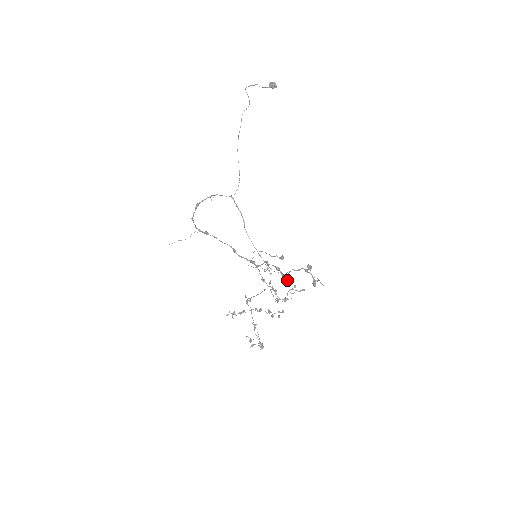
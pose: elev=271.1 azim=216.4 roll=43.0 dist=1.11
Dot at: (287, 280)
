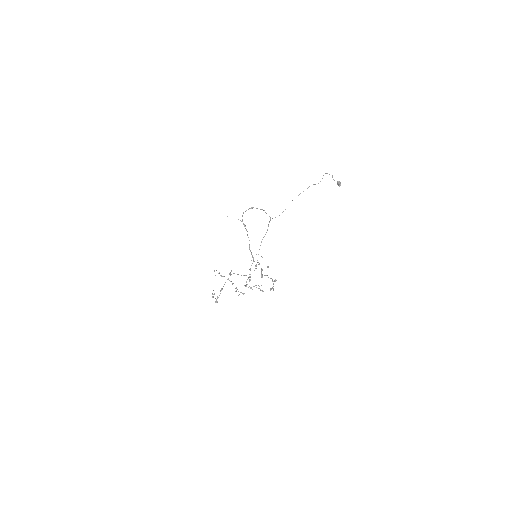
Dot at: occluded
